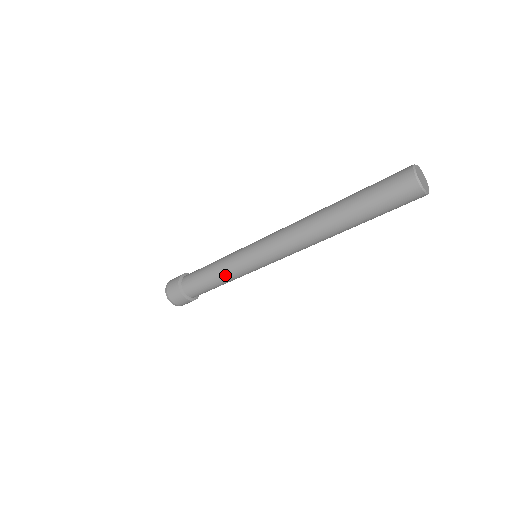
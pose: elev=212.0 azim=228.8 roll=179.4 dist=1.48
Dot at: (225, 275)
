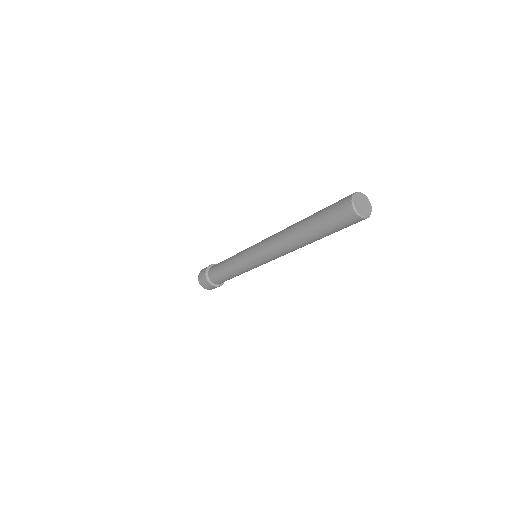
Dot at: (232, 264)
